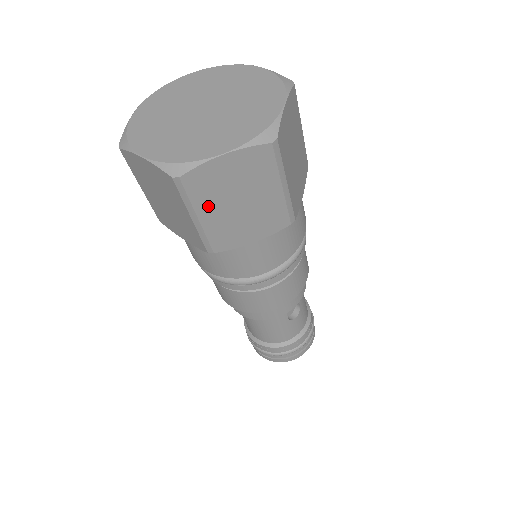
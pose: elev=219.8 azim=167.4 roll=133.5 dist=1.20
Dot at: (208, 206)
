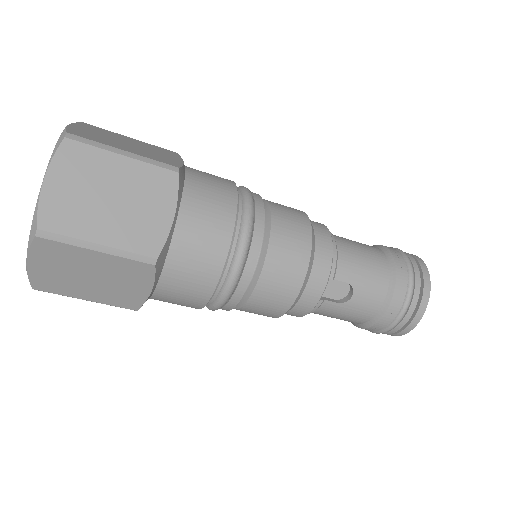
Dot at: (78, 291)
